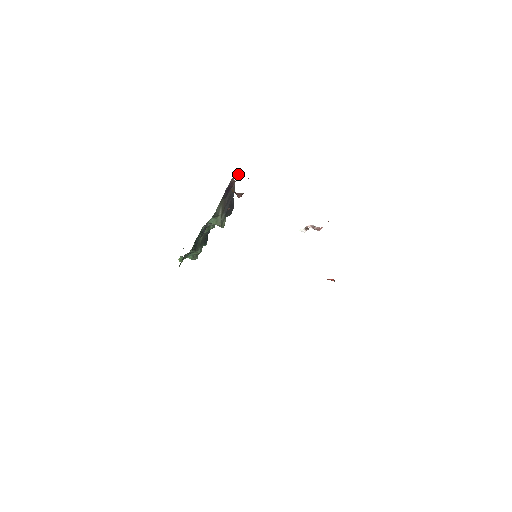
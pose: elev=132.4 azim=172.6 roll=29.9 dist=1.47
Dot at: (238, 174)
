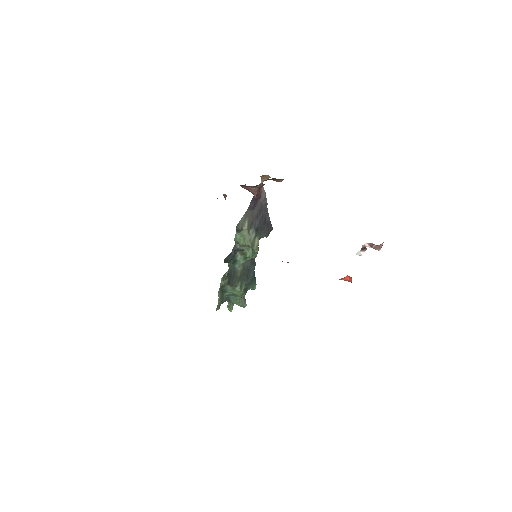
Dot at: (265, 178)
